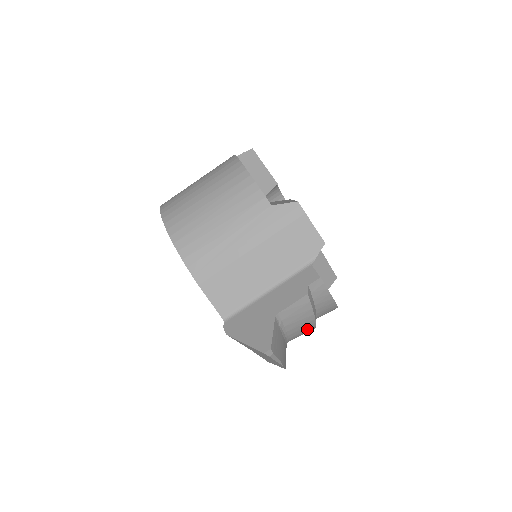
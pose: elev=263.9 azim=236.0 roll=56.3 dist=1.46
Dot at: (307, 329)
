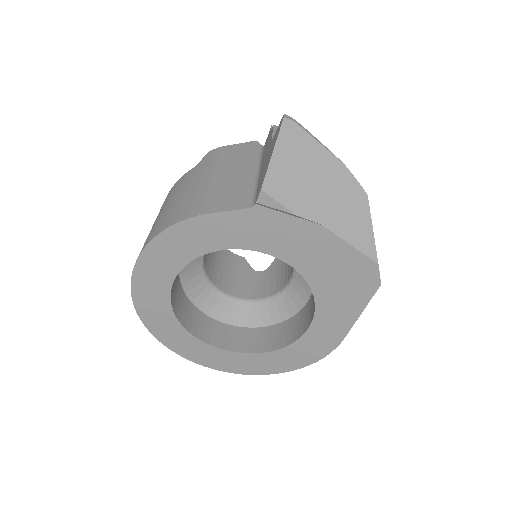
Dot at: occluded
